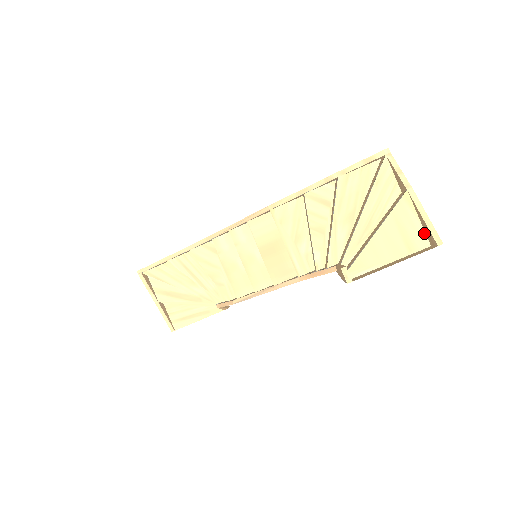
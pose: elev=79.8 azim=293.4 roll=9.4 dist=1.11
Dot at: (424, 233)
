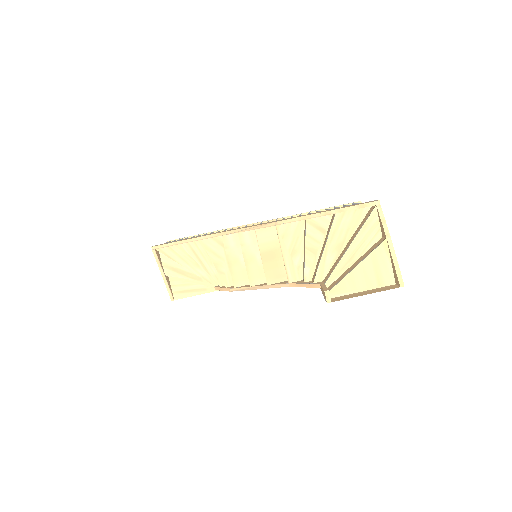
Dot at: (392, 273)
